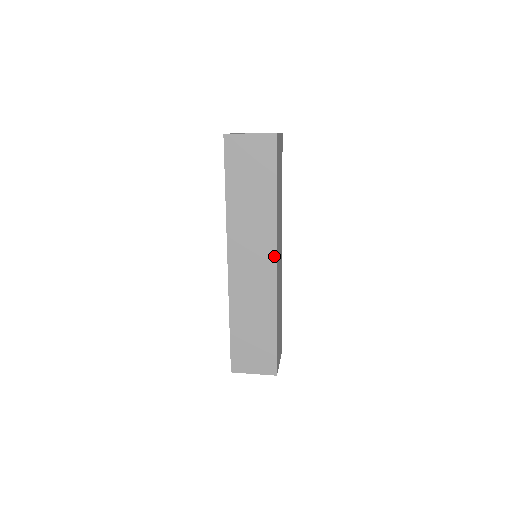
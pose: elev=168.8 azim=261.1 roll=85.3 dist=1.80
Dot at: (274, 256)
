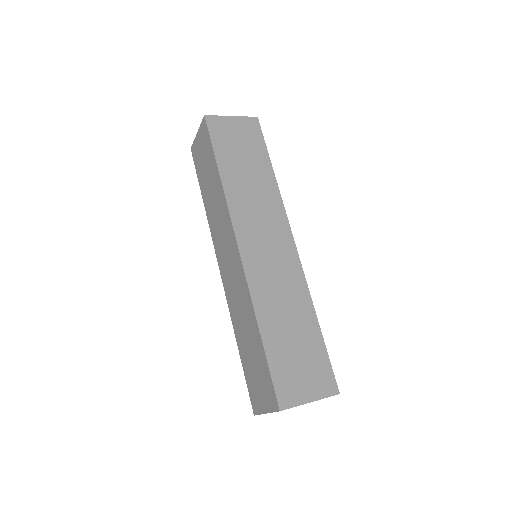
Dot at: (235, 240)
